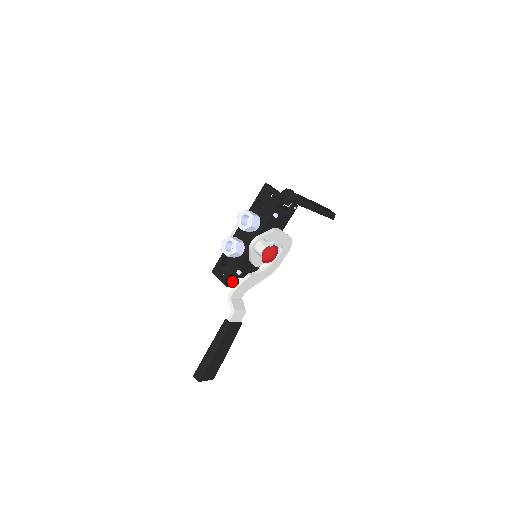
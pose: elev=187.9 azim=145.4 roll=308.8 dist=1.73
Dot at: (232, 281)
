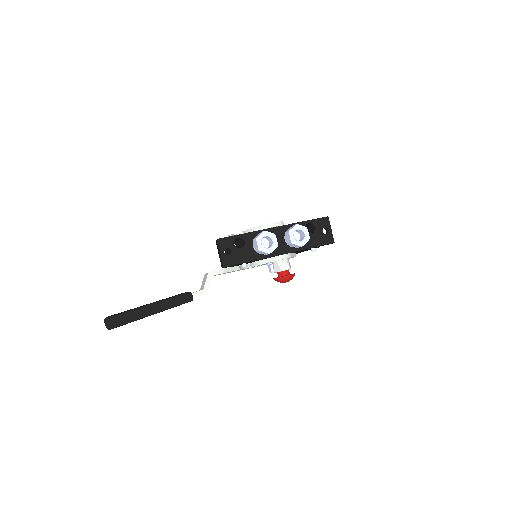
Dot at: (230, 266)
